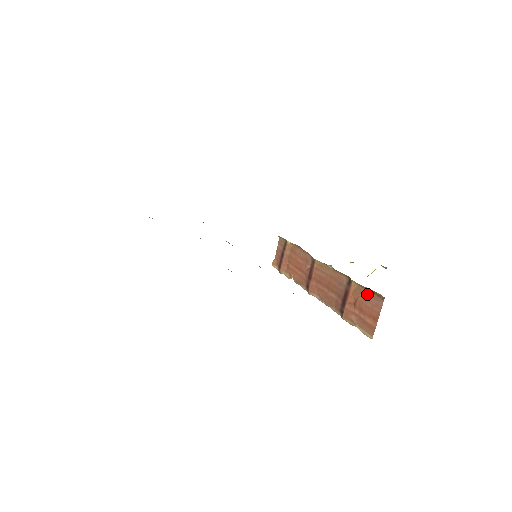
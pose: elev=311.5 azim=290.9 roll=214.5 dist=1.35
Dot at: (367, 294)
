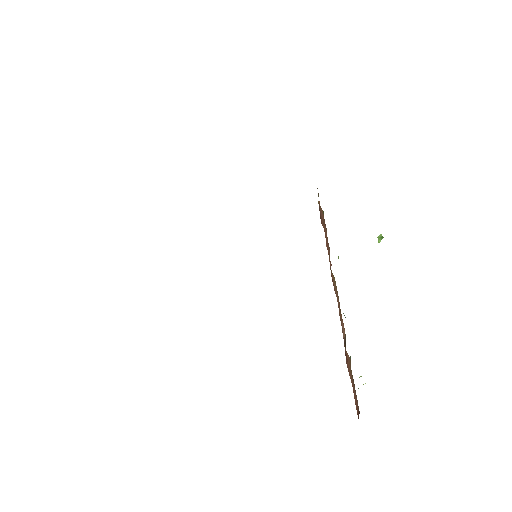
Dot at: (352, 382)
